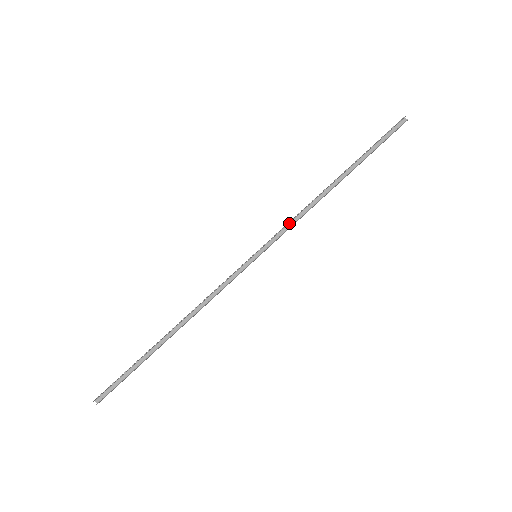
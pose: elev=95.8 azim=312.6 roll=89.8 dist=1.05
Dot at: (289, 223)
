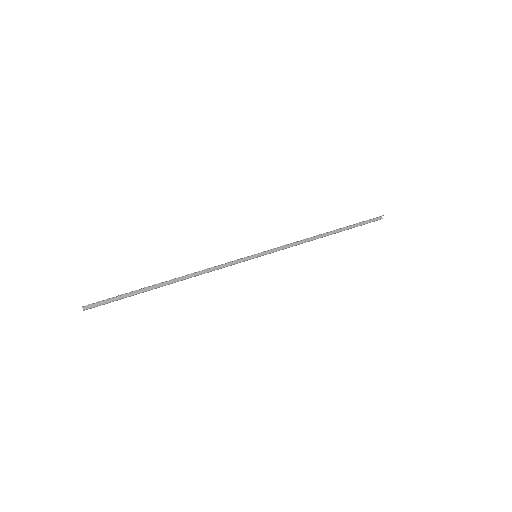
Dot at: (287, 245)
